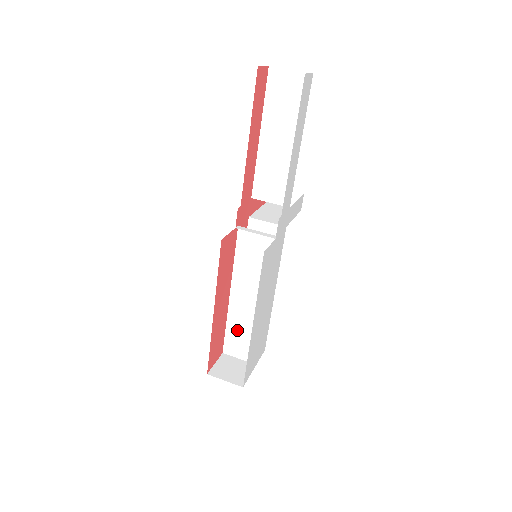
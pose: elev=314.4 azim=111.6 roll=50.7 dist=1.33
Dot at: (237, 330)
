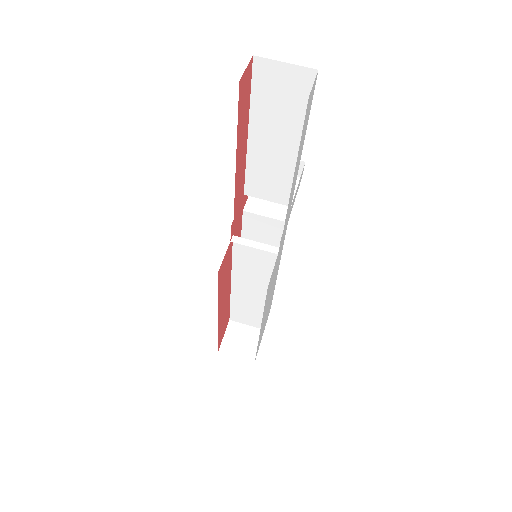
Dot at: (242, 307)
